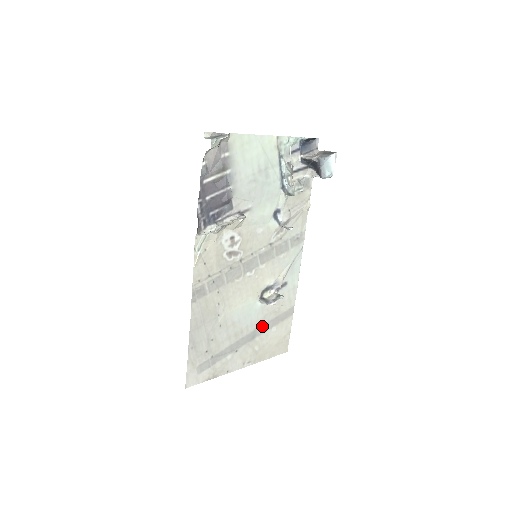
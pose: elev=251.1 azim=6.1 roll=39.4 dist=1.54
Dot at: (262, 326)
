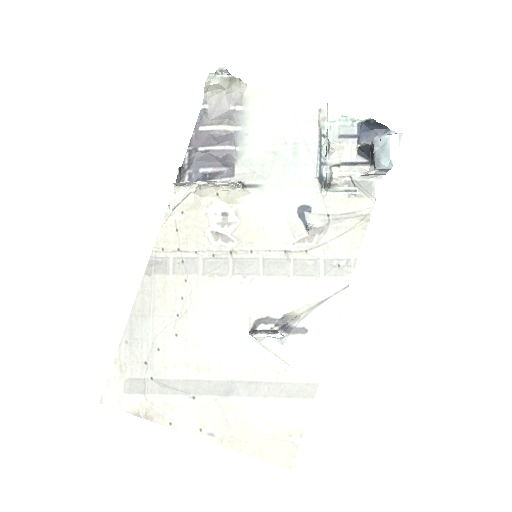
Dot at: (248, 382)
